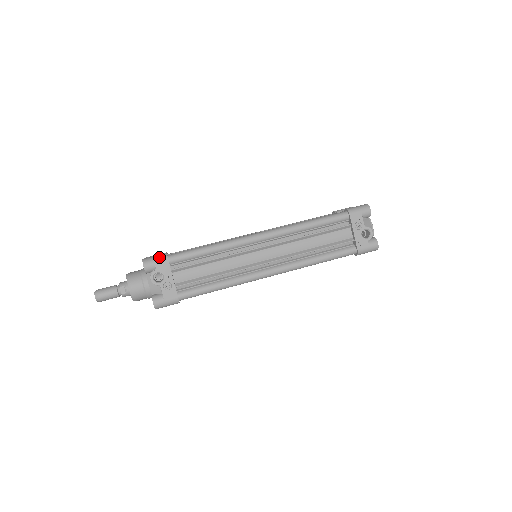
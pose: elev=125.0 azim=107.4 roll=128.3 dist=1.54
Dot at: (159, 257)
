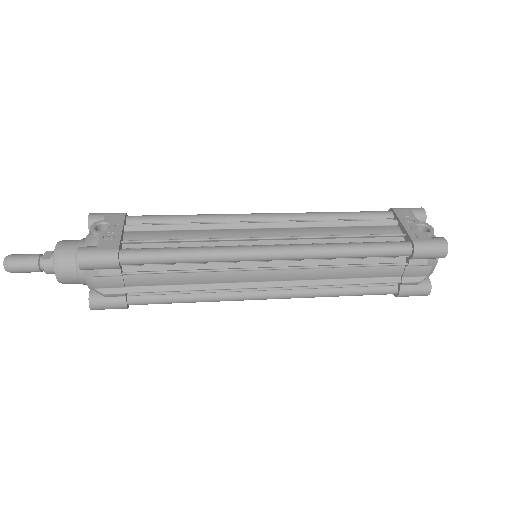
Dot at: (115, 213)
